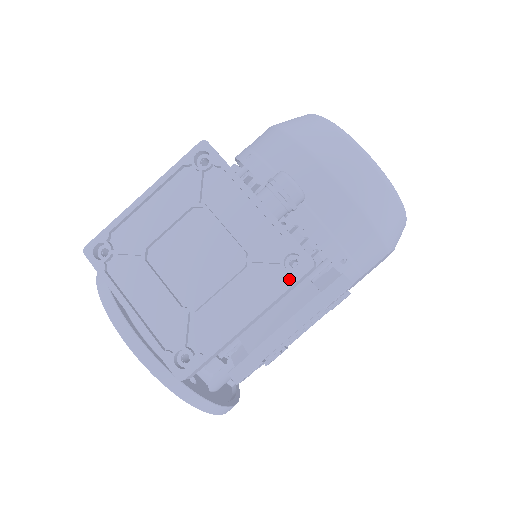
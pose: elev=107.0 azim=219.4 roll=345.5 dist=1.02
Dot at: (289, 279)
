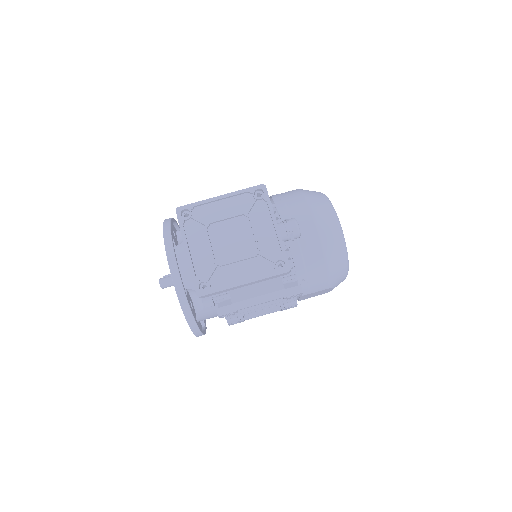
Dot at: (275, 272)
